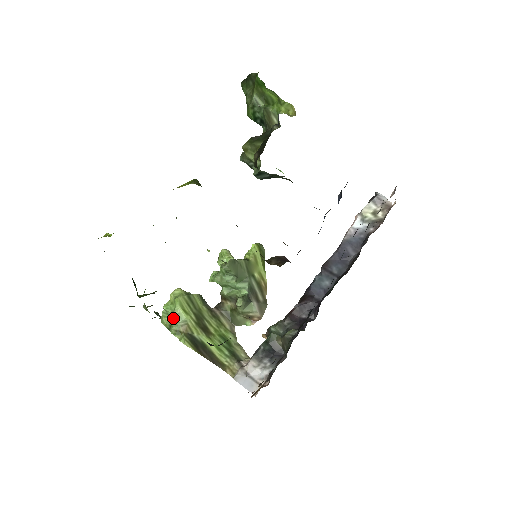
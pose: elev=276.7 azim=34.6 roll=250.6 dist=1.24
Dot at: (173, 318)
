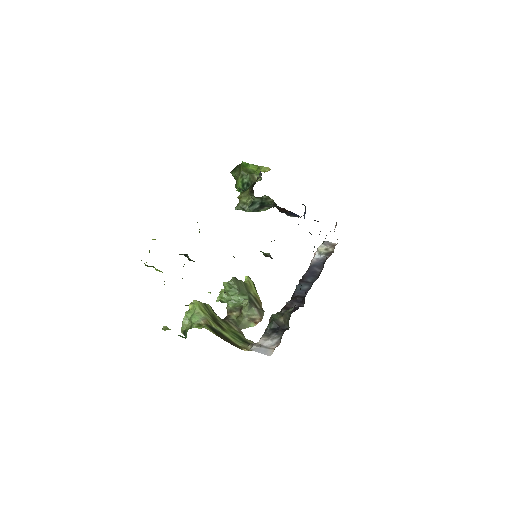
Dot at: (194, 317)
